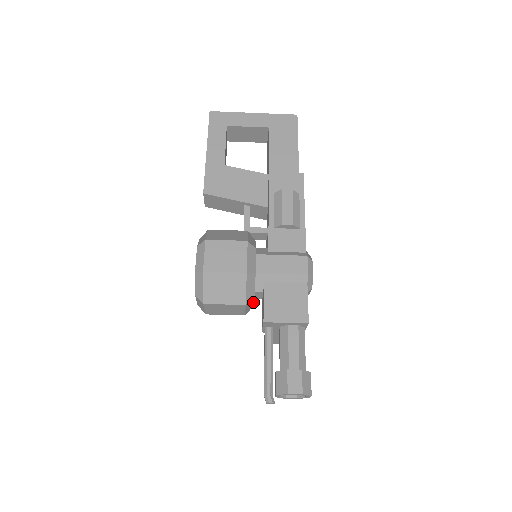
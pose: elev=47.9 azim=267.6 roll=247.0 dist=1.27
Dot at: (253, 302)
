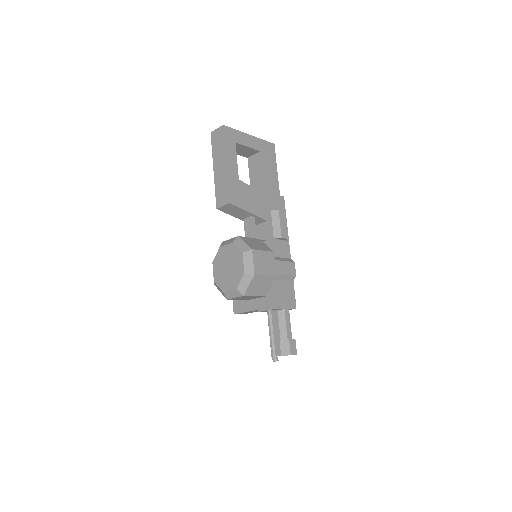
Dot at: occluded
